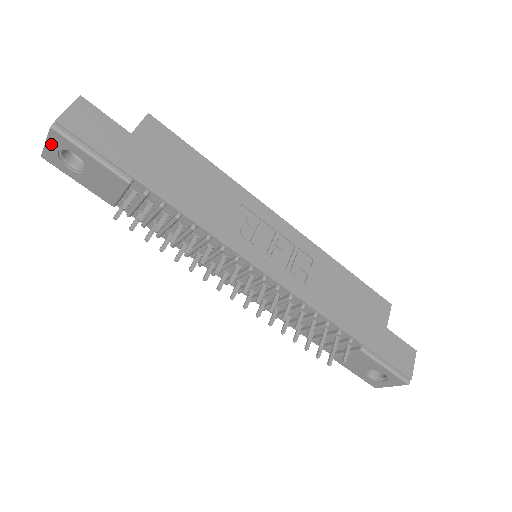
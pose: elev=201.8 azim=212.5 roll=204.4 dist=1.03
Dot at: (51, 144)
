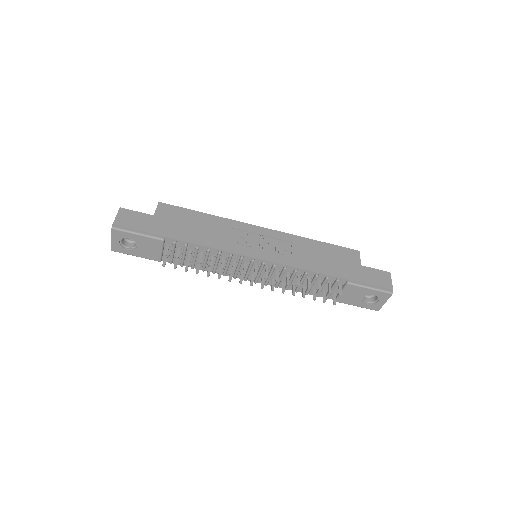
Dot at: (114, 239)
